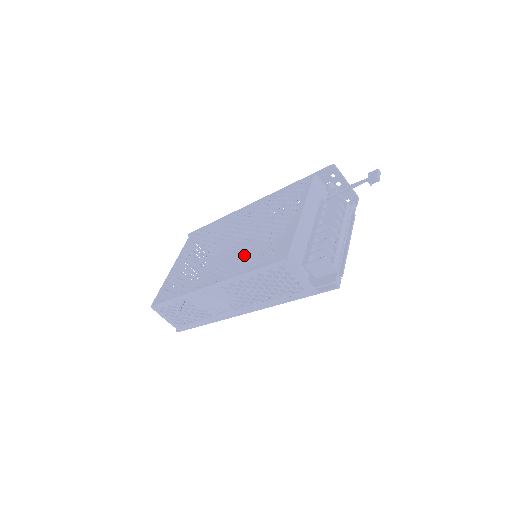
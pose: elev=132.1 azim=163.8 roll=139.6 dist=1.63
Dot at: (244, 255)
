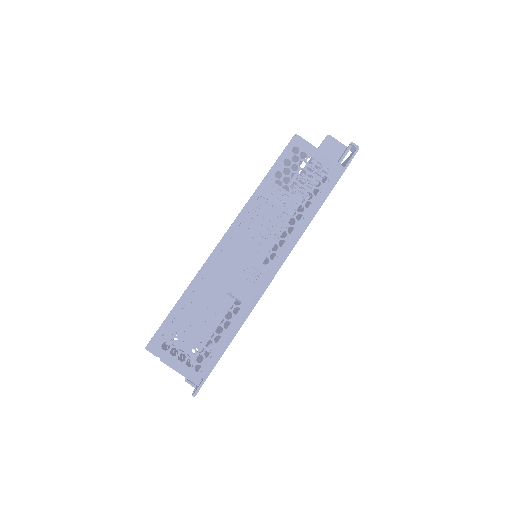
Dot at: occluded
